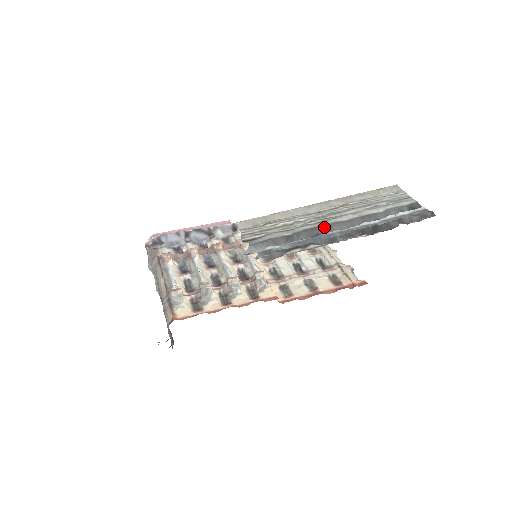
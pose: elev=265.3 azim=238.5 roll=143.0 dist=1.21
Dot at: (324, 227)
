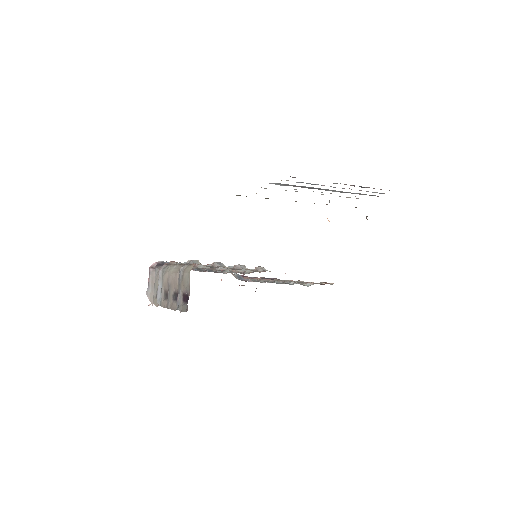
Dot at: (320, 188)
